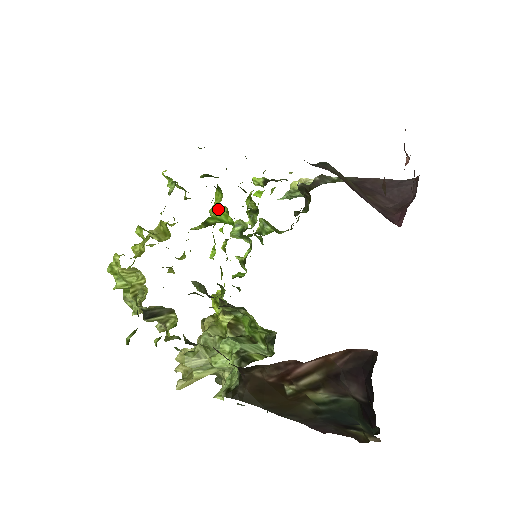
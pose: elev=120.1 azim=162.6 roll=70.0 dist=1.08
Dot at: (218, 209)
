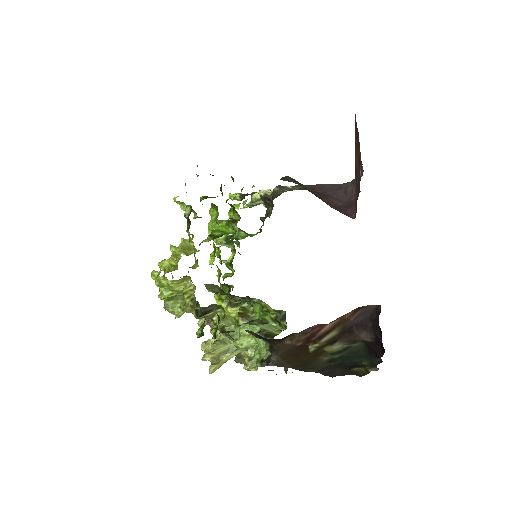
Dot at: (218, 223)
